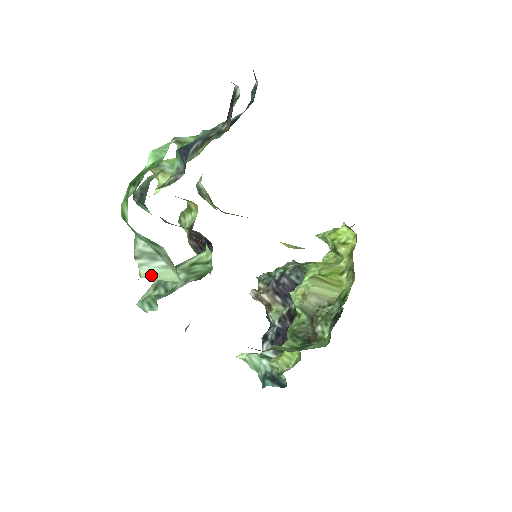
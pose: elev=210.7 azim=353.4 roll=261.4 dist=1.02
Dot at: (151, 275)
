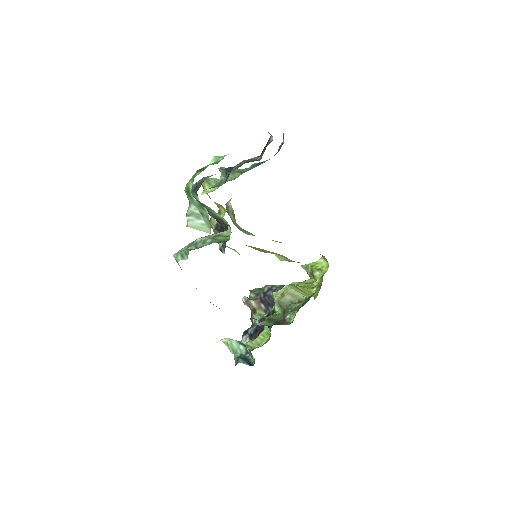
Dot at: (194, 227)
